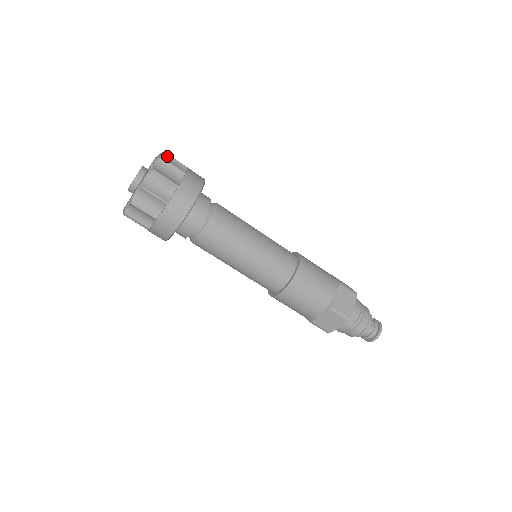
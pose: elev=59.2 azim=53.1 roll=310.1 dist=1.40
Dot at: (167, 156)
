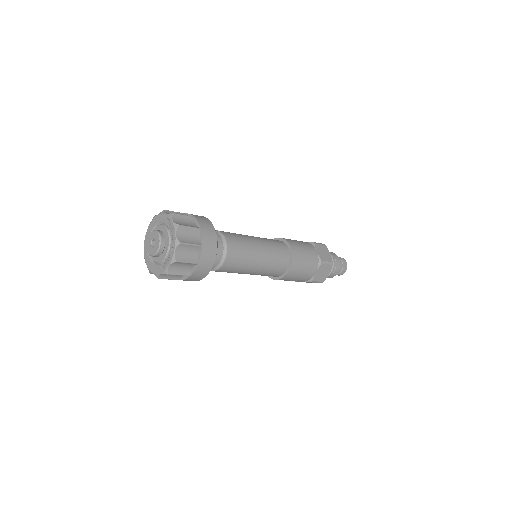
Dot at: (178, 263)
